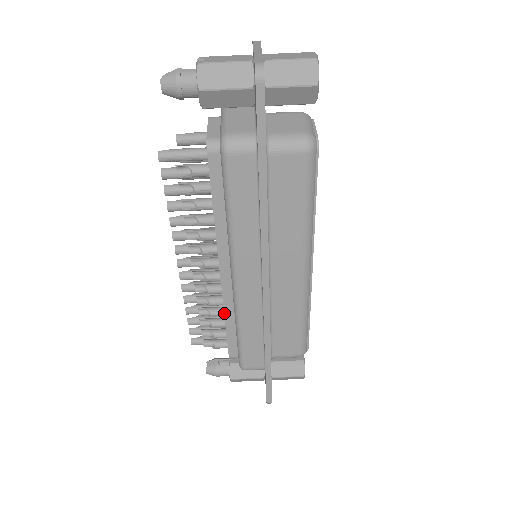
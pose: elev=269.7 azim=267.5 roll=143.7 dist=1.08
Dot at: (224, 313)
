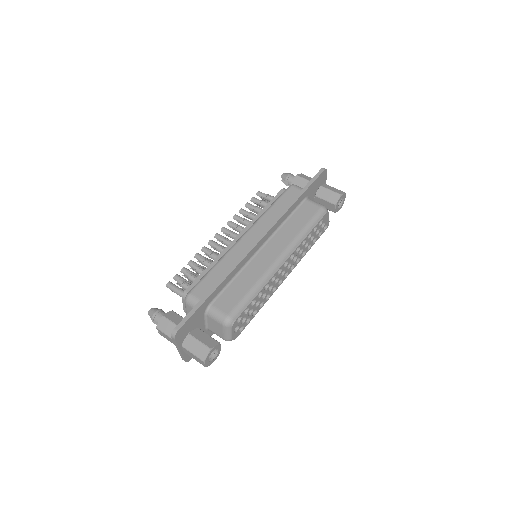
Dot at: (215, 259)
